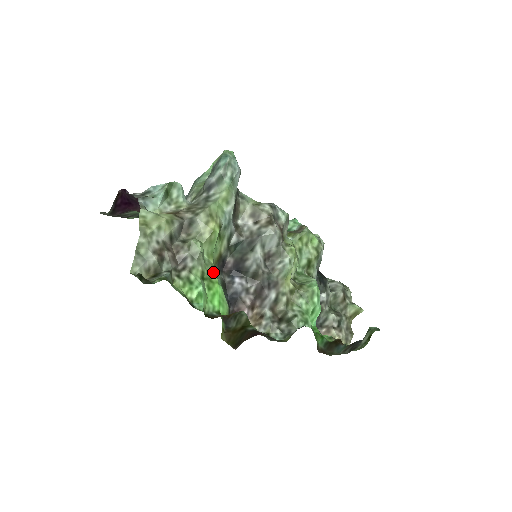
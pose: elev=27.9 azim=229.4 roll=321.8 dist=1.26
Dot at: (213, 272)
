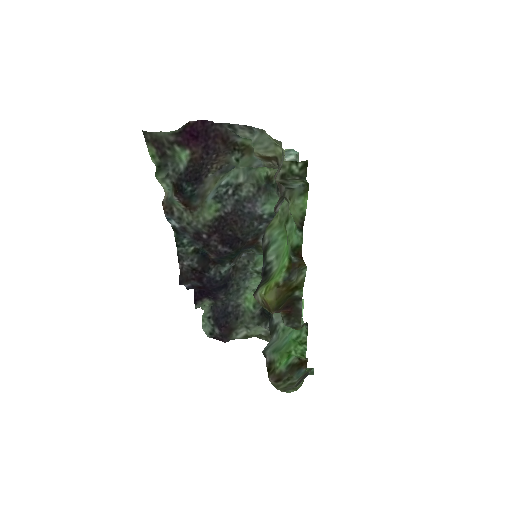
Dot at: (283, 225)
